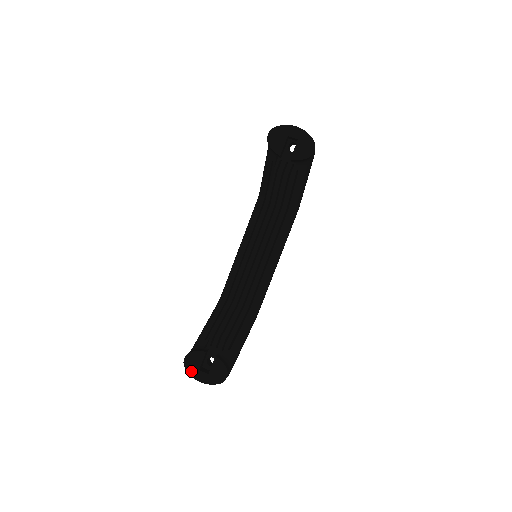
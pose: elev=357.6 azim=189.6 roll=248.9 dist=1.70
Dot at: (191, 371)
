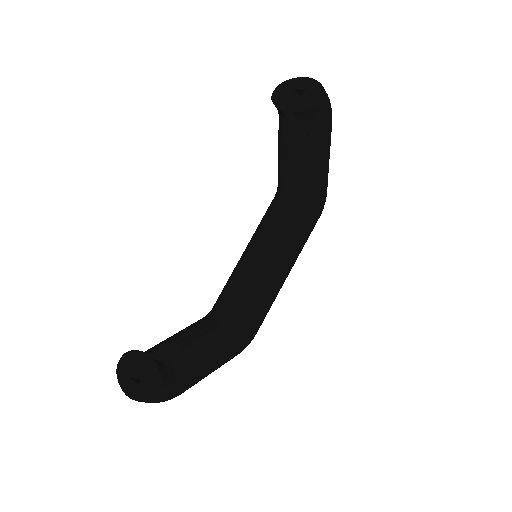
Dot at: (121, 378)
